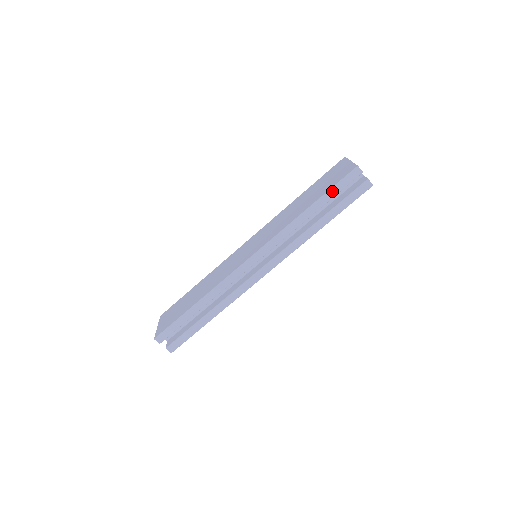
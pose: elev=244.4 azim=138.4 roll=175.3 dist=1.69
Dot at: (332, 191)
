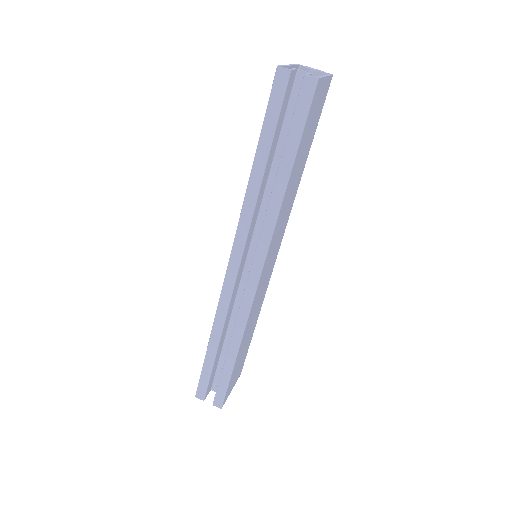
Dot at: (267, 124)
